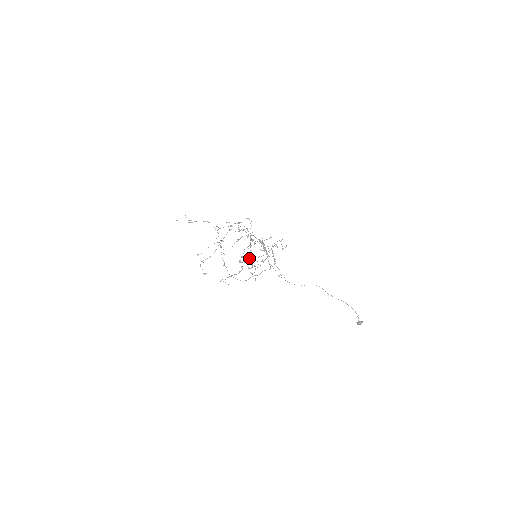
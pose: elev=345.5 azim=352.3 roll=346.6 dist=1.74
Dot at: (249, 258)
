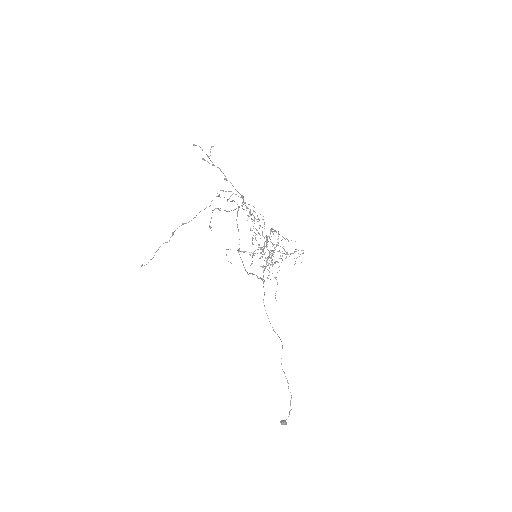
Dot at: occluded
